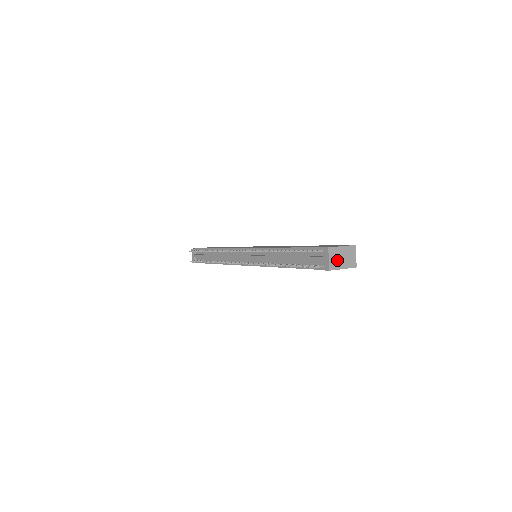
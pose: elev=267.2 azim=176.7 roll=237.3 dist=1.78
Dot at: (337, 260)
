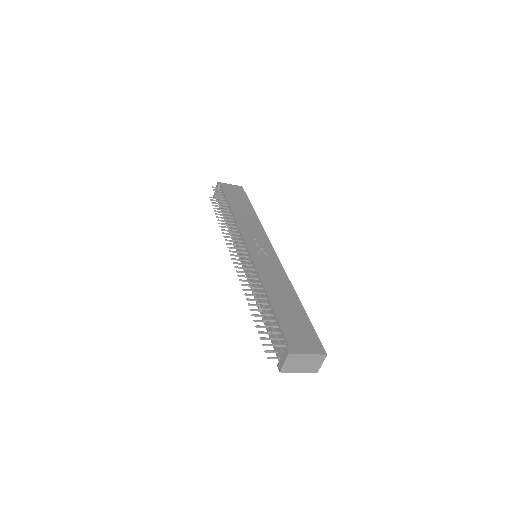
Dot at: (295, 365)
